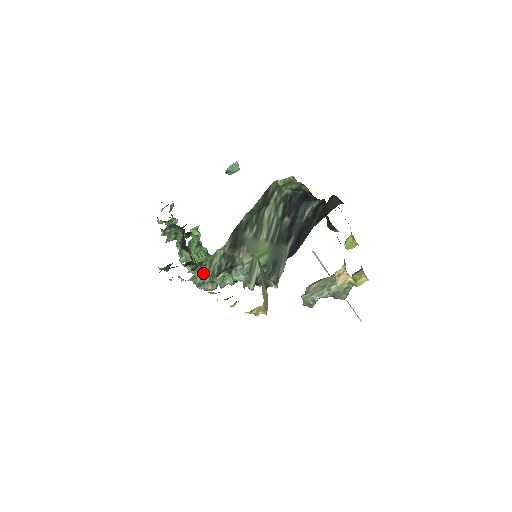
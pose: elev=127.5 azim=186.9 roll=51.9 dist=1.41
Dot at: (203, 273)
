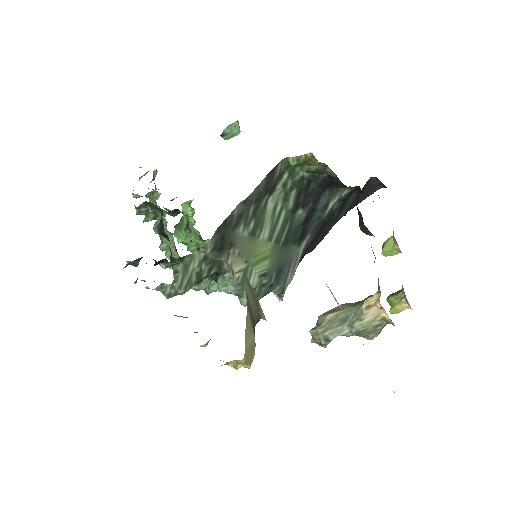
Dot at: (174, 282)
